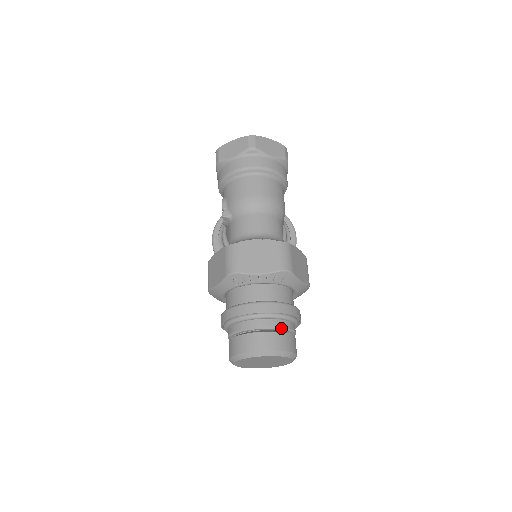
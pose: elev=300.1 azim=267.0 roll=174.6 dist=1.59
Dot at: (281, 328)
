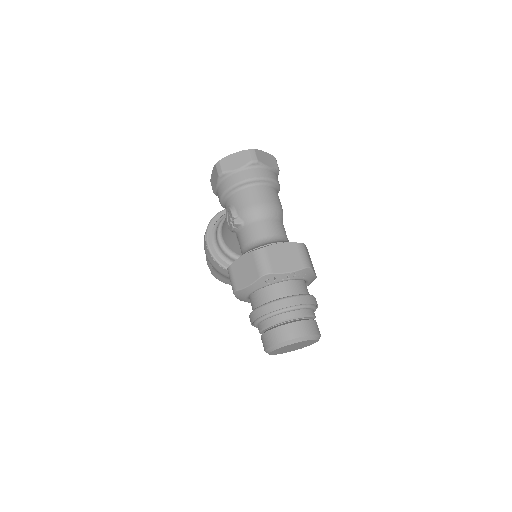
Dot at: (310, 316)
